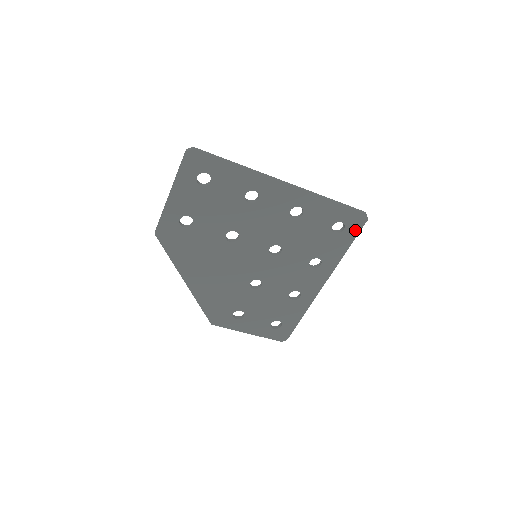
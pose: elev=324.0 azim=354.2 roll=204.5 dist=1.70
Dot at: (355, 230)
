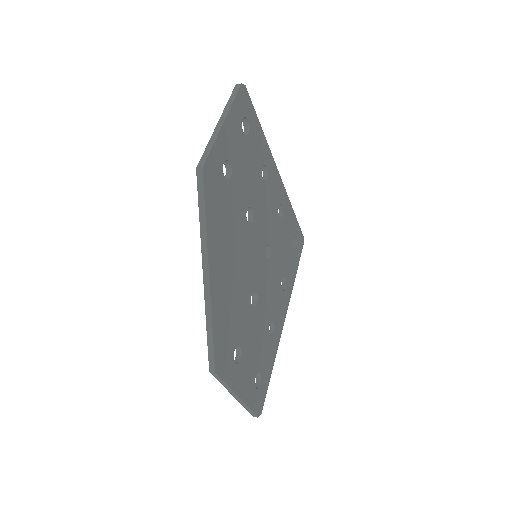
Dot at: (299, 252)
